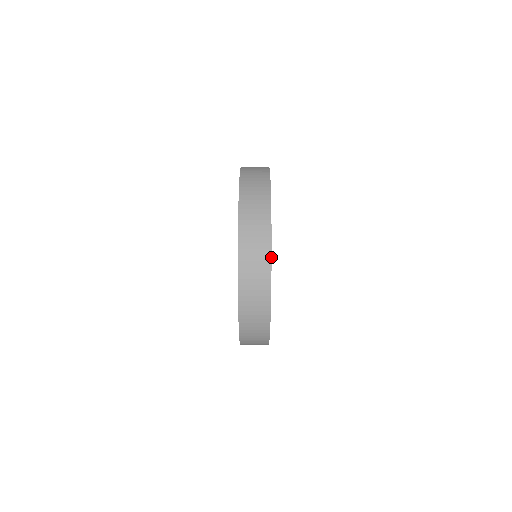
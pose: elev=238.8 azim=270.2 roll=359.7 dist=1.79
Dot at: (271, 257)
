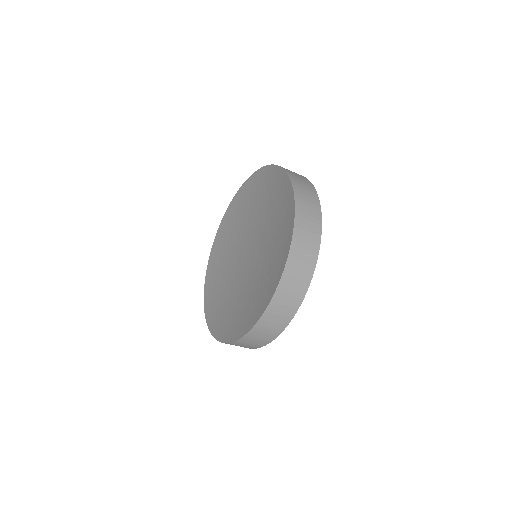
Dot at: occluded
